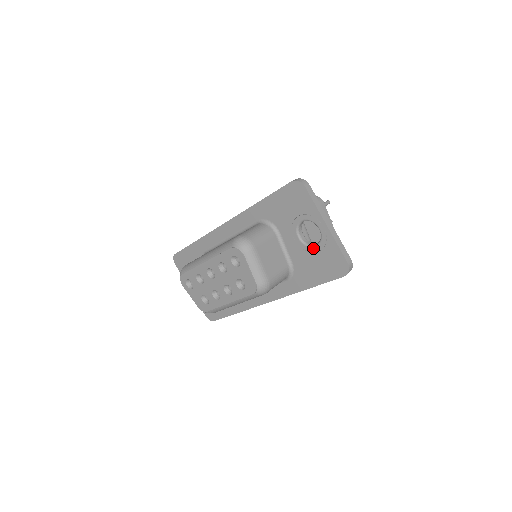
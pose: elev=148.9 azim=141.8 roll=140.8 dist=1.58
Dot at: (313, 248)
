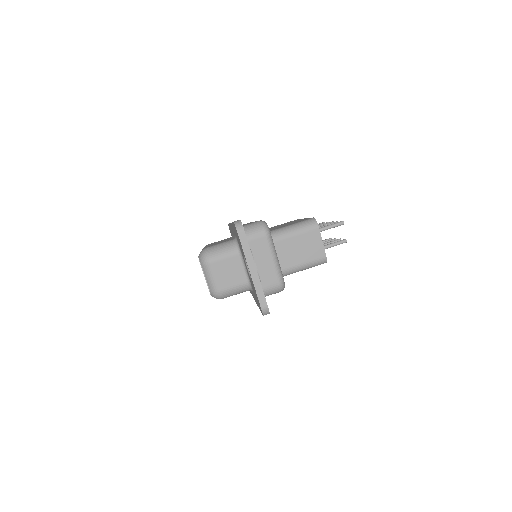
Dot at: (251, 280)
